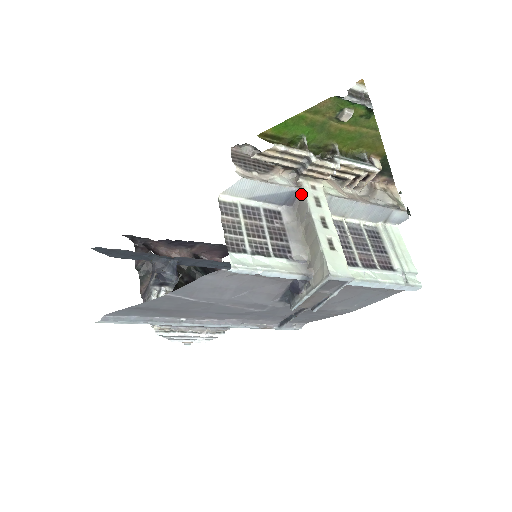
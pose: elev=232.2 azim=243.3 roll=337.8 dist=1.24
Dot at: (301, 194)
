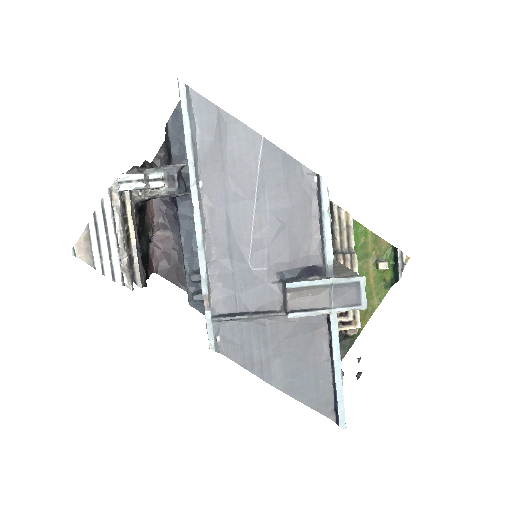
Dot at: occluded
